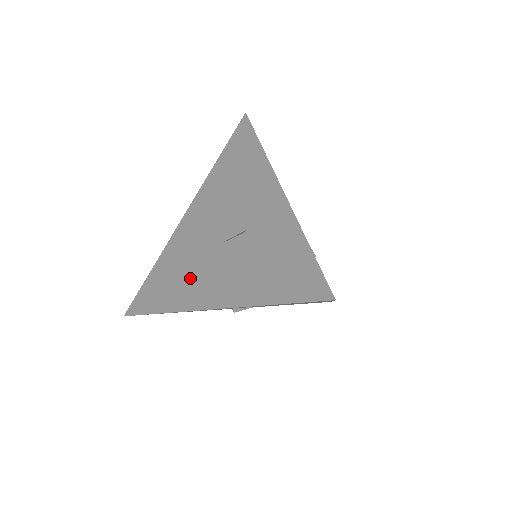
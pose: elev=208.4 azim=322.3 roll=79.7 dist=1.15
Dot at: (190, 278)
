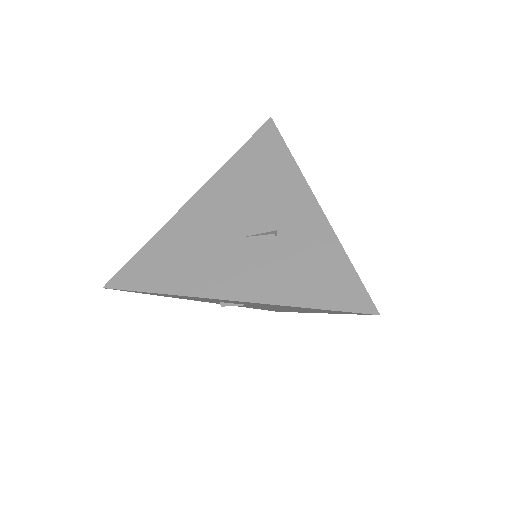
Dot at: (203, 264)
